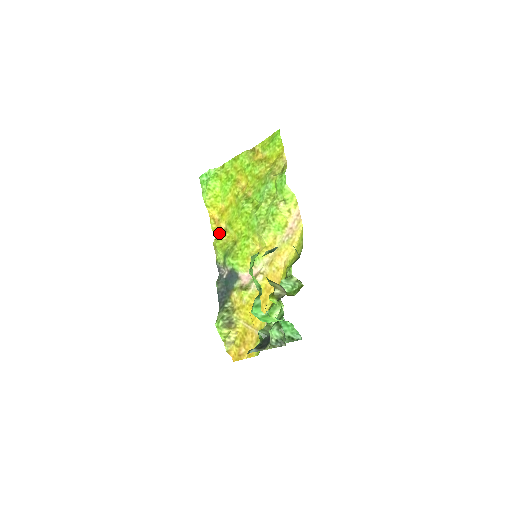
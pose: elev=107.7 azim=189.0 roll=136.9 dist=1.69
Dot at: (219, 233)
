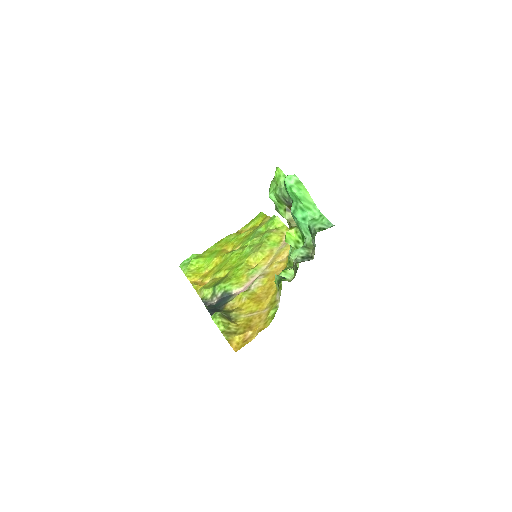
Dot at: occluded
